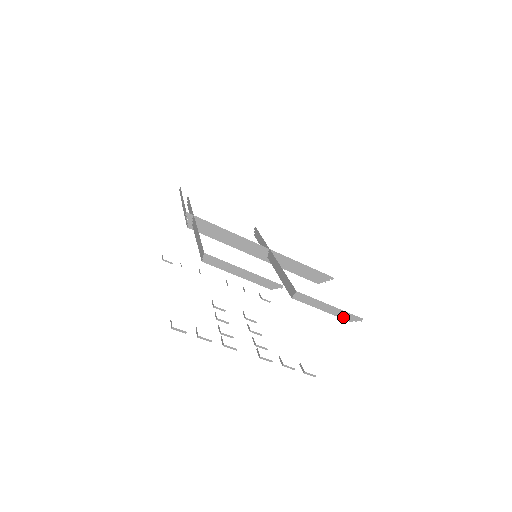
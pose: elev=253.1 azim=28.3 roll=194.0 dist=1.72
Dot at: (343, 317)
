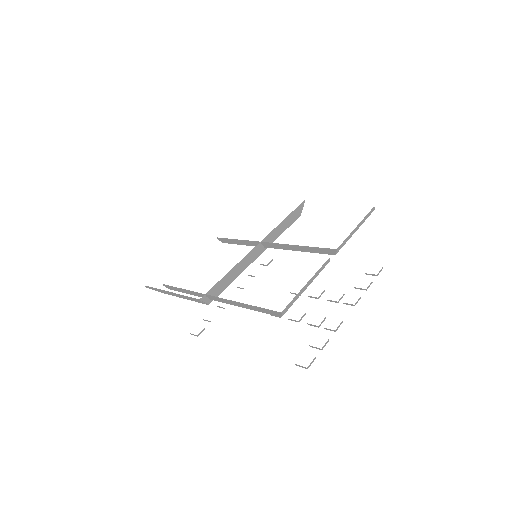
Dot at: occluded
